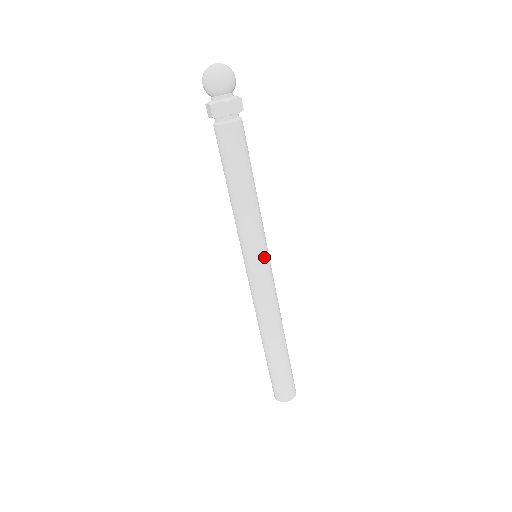
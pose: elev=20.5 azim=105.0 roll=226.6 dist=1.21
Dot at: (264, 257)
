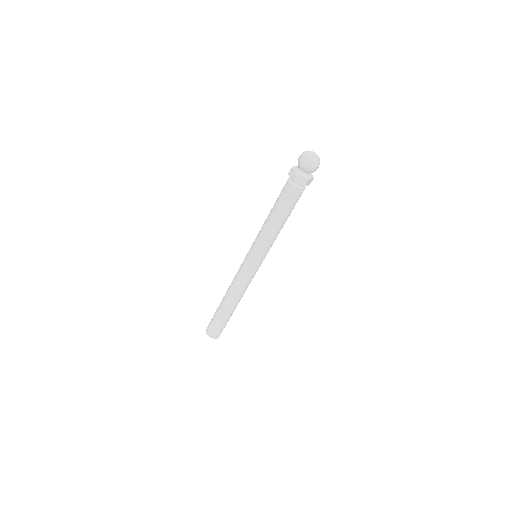
Dot at: (262, 261)
